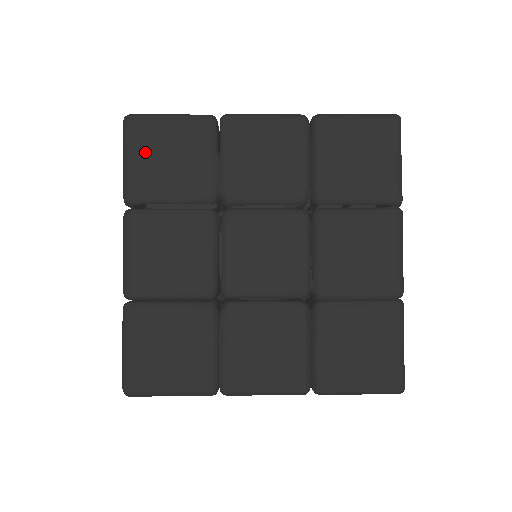
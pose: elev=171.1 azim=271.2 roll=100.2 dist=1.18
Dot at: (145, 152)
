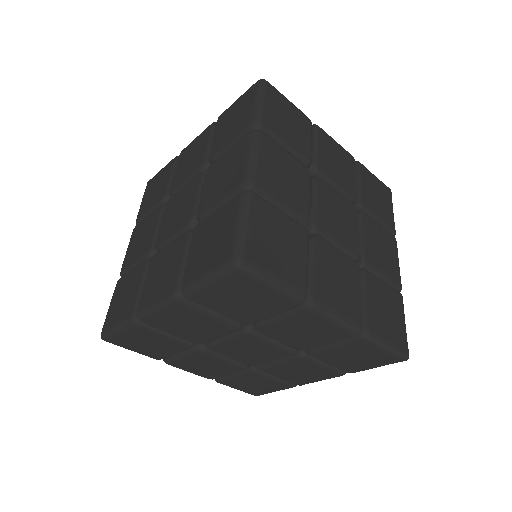
Dot at: (274, 106)
